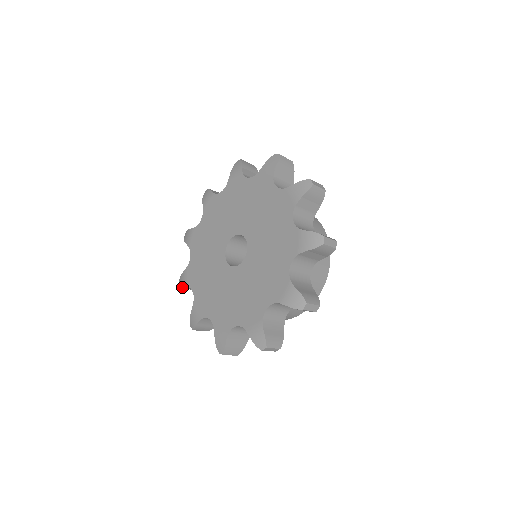
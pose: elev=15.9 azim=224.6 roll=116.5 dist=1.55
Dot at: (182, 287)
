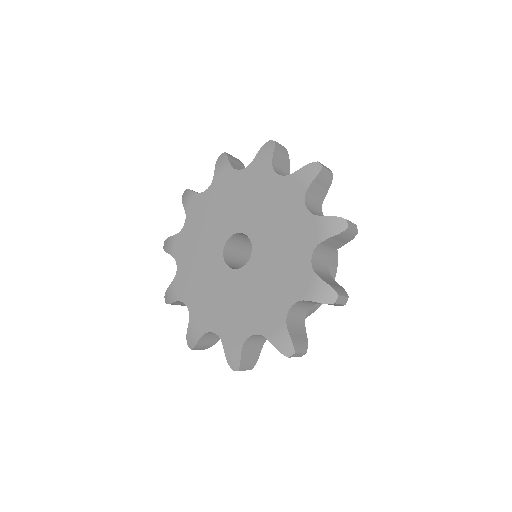
Dot at: (170, 303)
